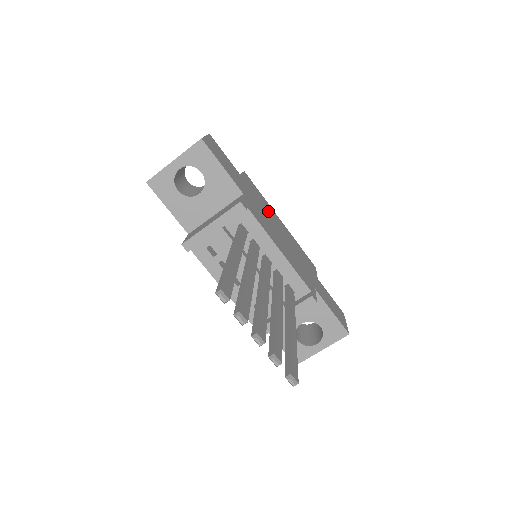
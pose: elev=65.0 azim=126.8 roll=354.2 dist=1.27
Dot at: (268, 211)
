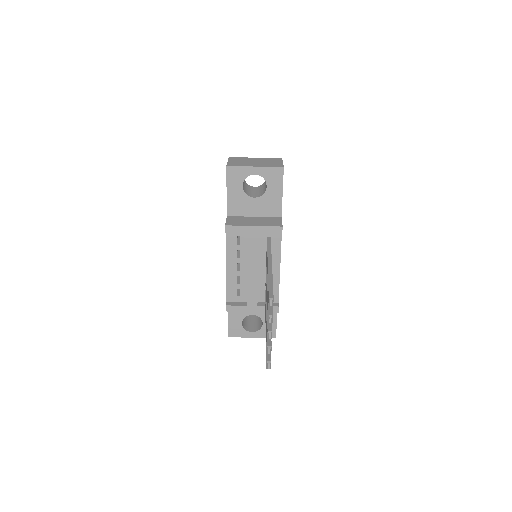
Dot at: occluded
